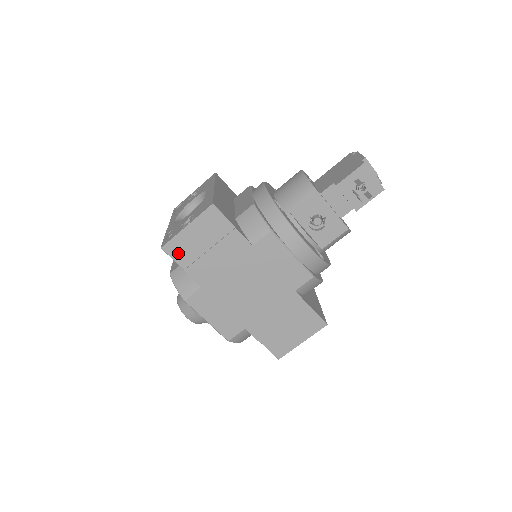
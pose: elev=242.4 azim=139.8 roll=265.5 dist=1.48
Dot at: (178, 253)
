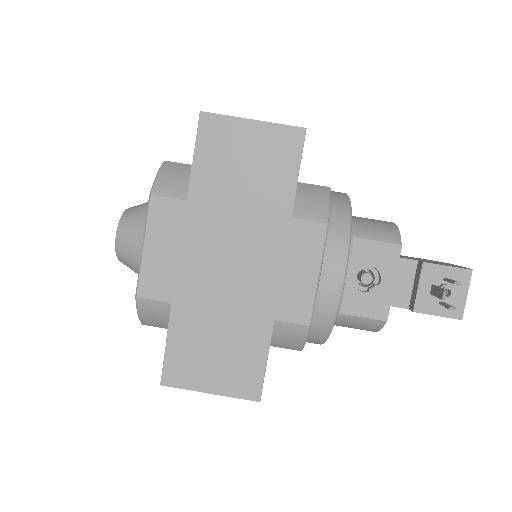
Dot at: (210, 137)
